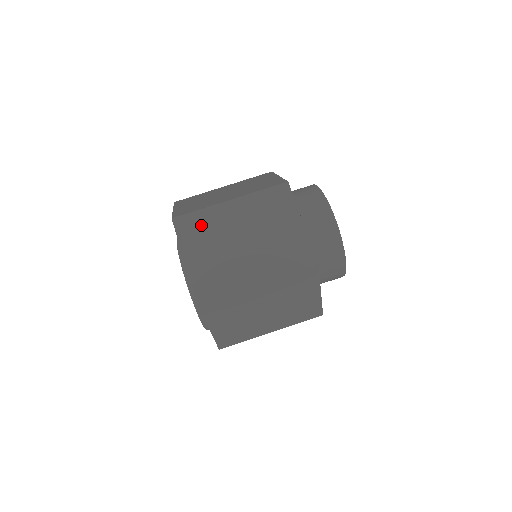
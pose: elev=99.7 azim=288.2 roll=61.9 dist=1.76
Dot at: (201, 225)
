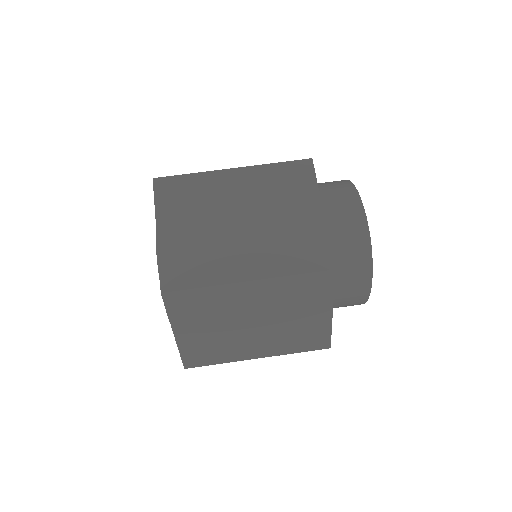
Dot at: (202, 304)
